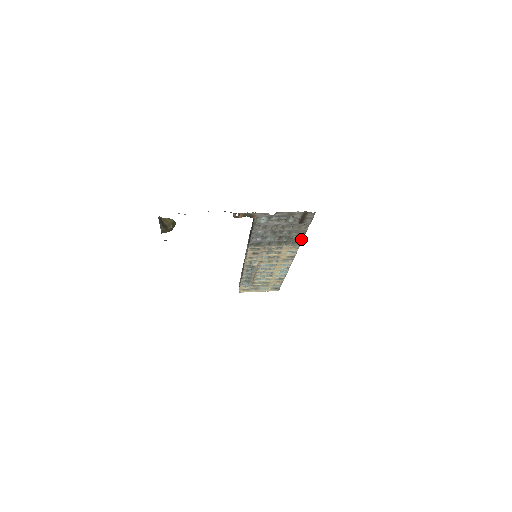
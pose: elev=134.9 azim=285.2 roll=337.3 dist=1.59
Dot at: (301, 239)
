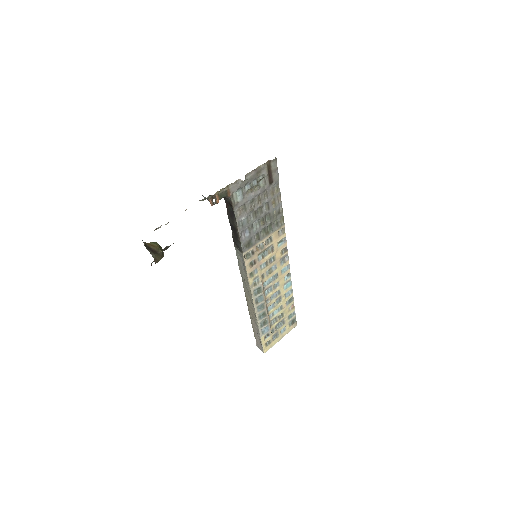
Dot at: (281, 213)
